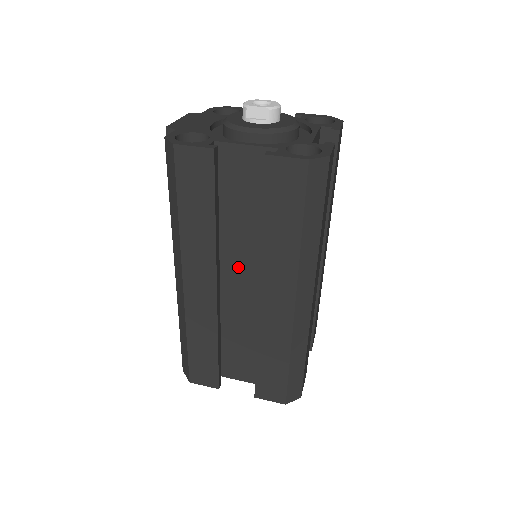
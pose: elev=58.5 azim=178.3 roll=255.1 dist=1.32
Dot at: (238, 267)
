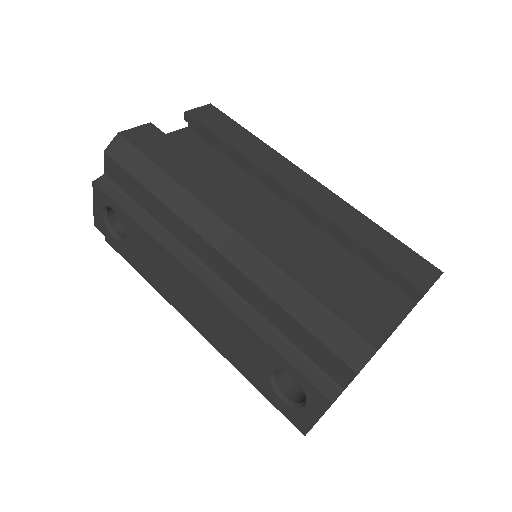
Dot at: occluded
